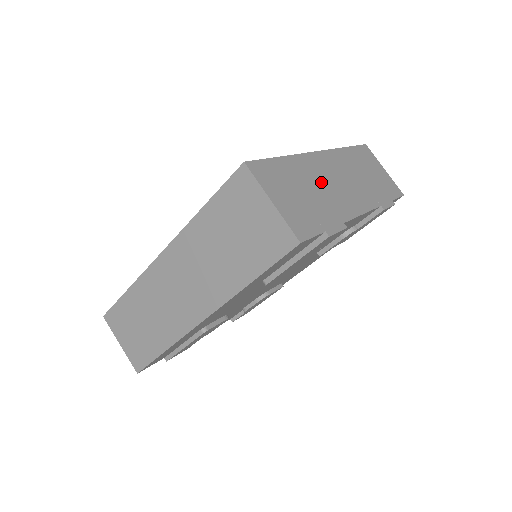
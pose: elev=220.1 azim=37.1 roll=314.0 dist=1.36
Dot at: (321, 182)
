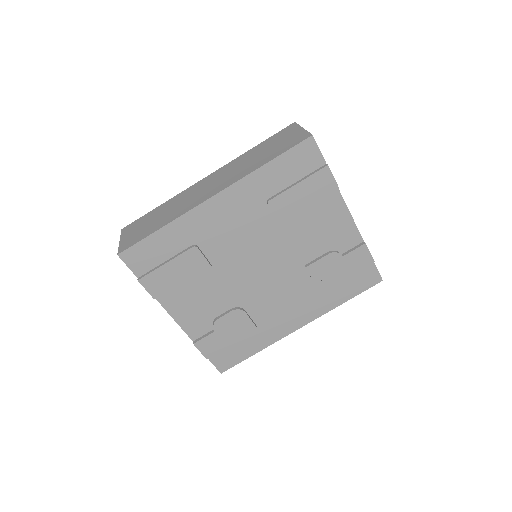
Dot at: occluded
